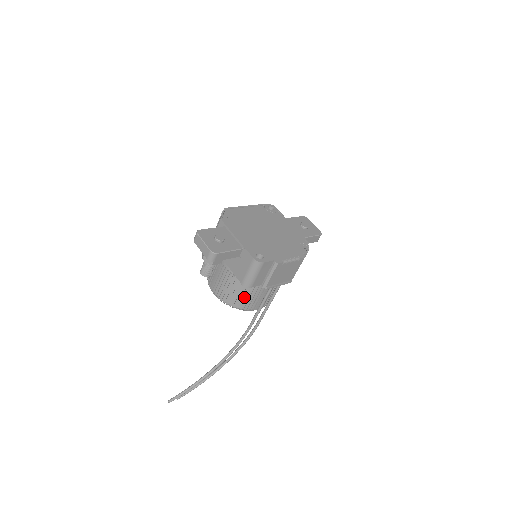
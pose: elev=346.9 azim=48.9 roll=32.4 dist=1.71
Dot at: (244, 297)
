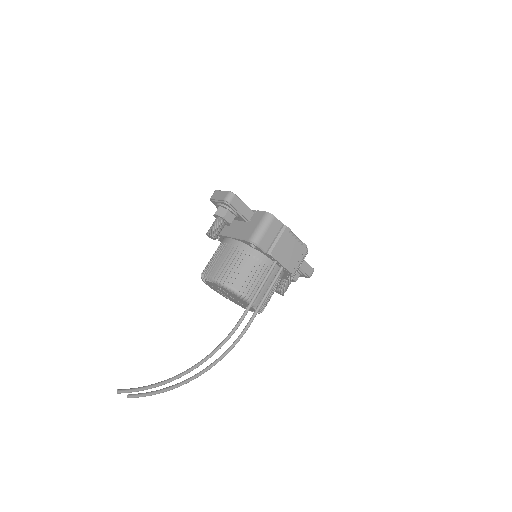
Dot at: (243, 274)
